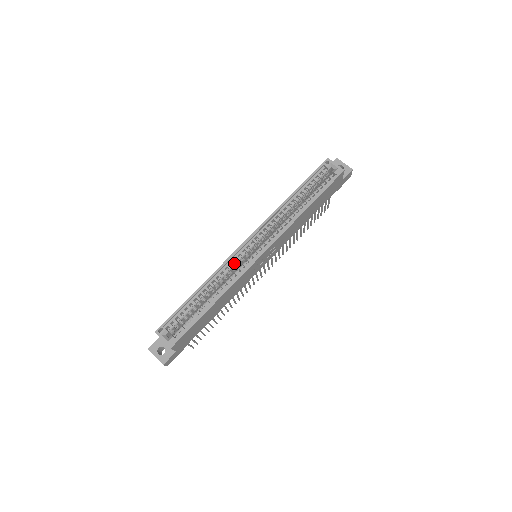
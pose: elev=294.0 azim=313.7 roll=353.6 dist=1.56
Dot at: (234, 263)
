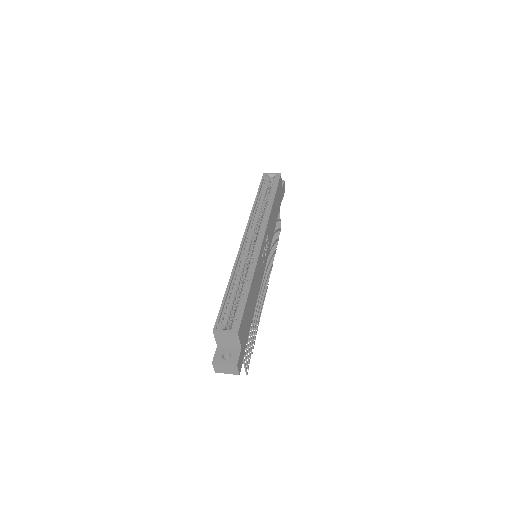
Dot at: (245, 255)
